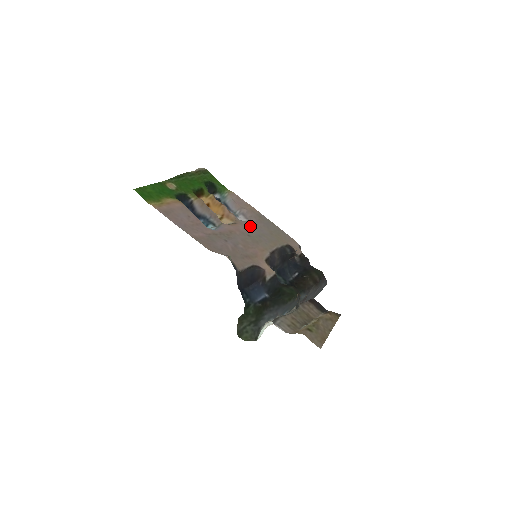
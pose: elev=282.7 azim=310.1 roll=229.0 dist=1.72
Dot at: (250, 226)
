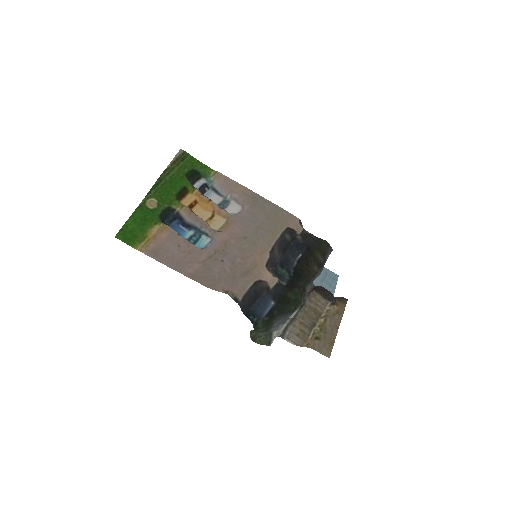
Dot at: (244, 220)
